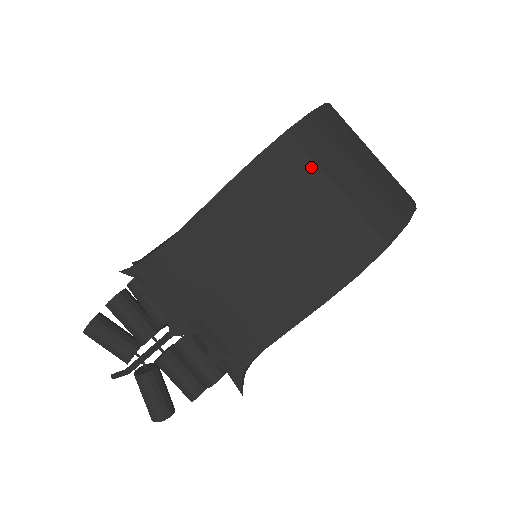
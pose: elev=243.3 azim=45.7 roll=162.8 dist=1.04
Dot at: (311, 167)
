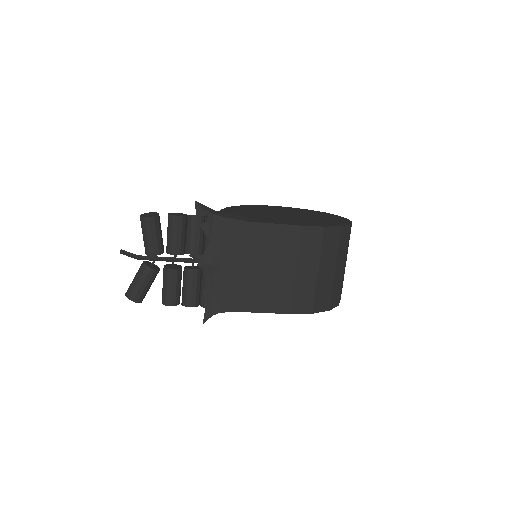
Dot at: (335, 251)
